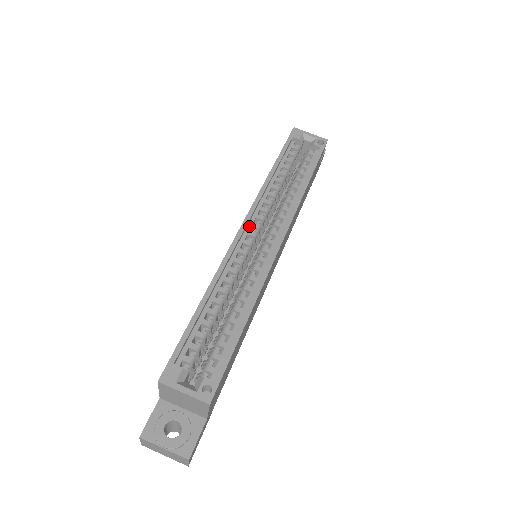
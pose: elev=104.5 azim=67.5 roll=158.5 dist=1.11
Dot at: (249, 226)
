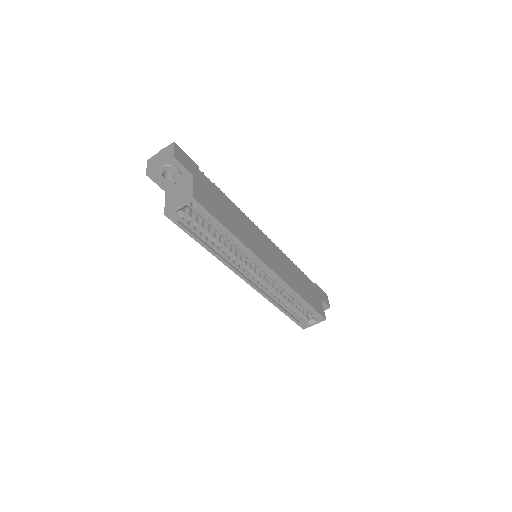
Dot at: (246, 275)
